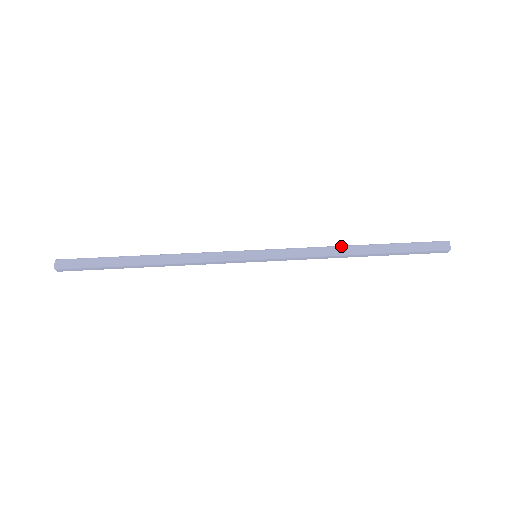
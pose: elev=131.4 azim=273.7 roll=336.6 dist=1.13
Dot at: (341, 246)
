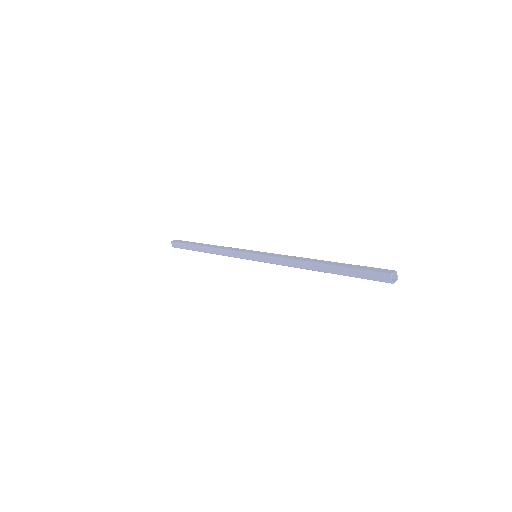
Dot at: (308, 258)
